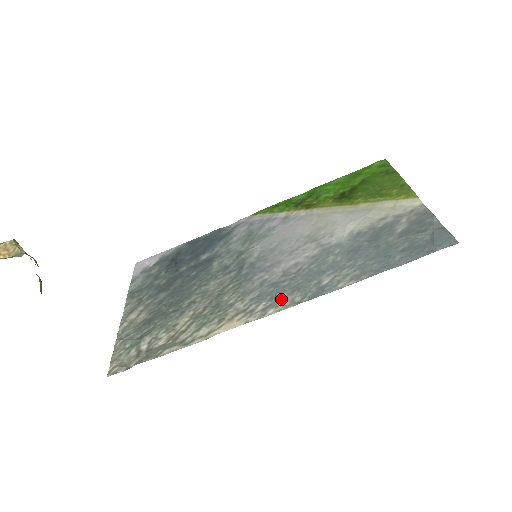
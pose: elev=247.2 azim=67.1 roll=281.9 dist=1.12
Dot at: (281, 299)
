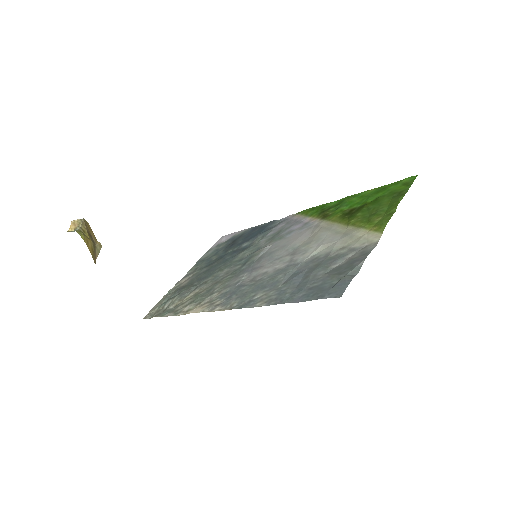
Dot at: (229, 301)
